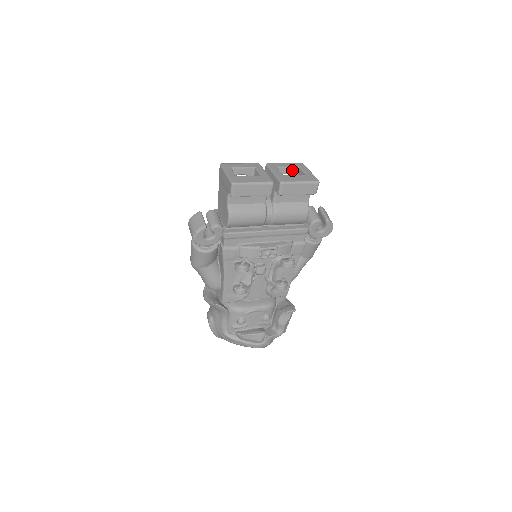
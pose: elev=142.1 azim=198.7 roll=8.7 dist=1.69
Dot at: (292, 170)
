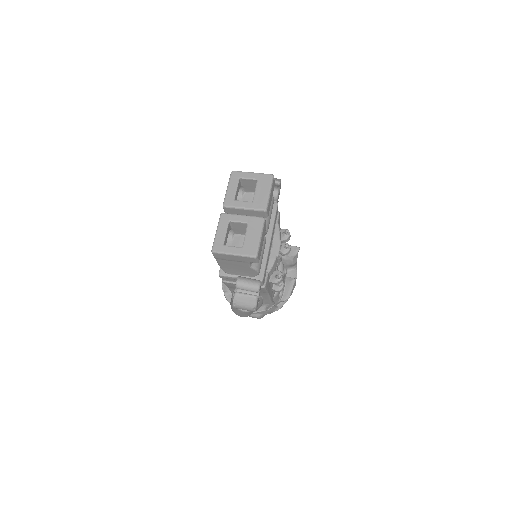
Dot at: (238, 186)
